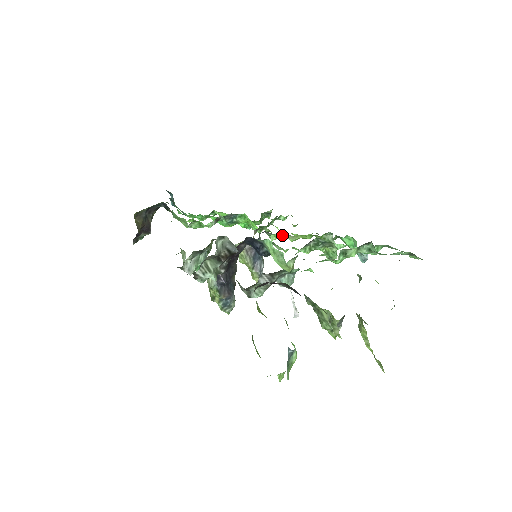
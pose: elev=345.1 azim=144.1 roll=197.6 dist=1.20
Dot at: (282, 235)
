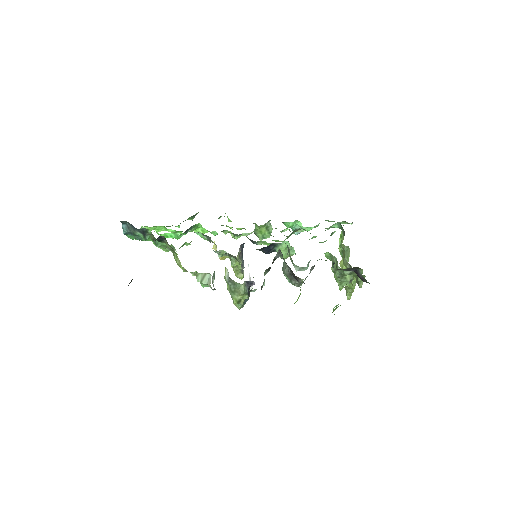
Dot at: (250, 233)
